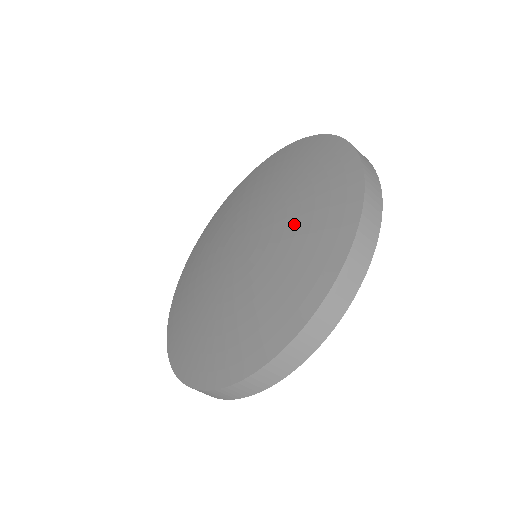
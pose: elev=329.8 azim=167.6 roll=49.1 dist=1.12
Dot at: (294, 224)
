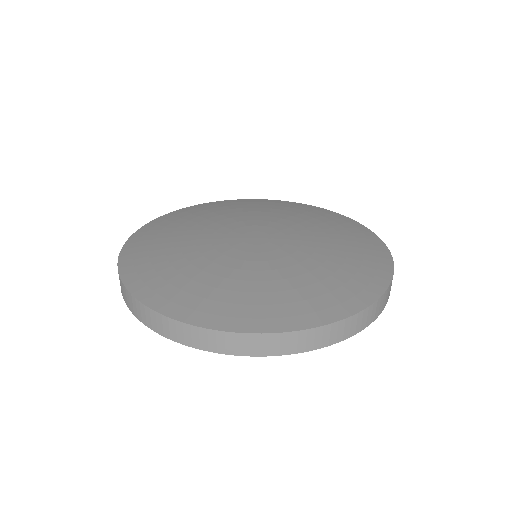
Dot at: (325, 254)
